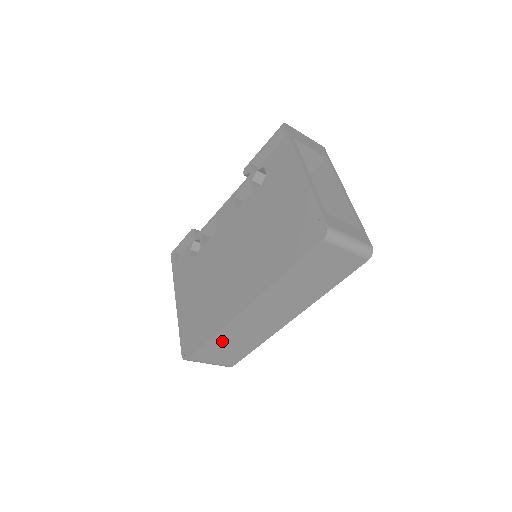
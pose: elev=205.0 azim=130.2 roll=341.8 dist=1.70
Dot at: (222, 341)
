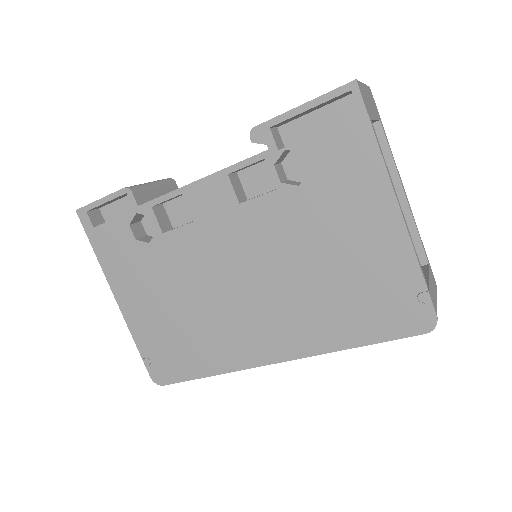
Dot at: occluded
